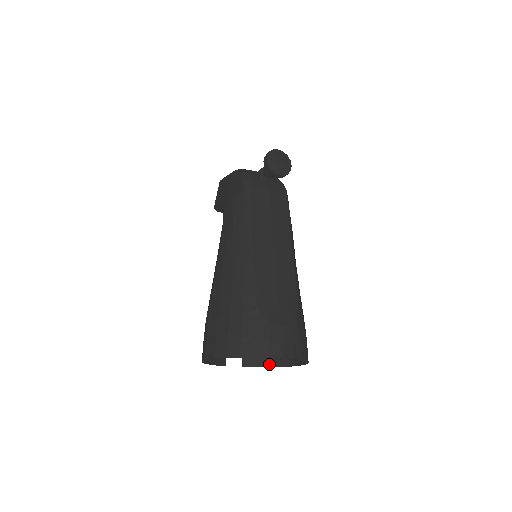
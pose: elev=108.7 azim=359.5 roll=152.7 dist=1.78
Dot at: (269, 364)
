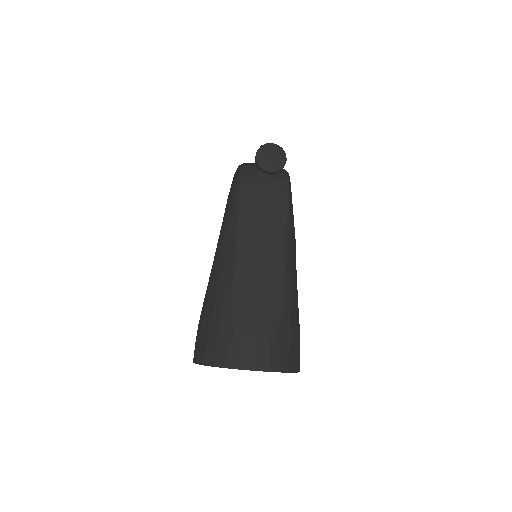
Dot at: occluded
